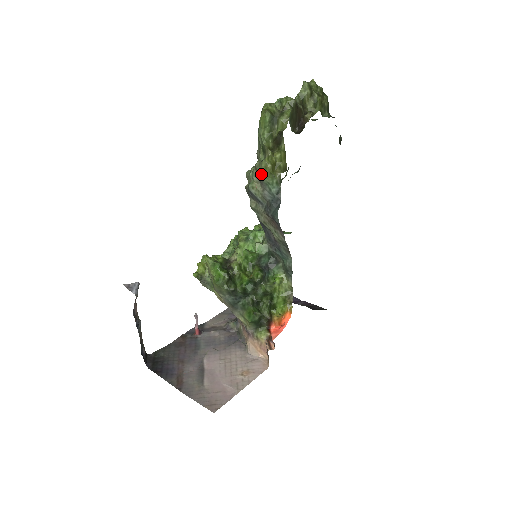
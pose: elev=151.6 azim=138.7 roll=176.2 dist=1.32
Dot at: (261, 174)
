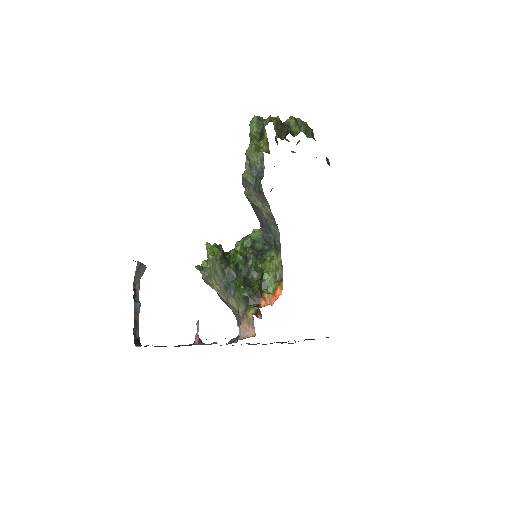
Dot at: (249, 157)
